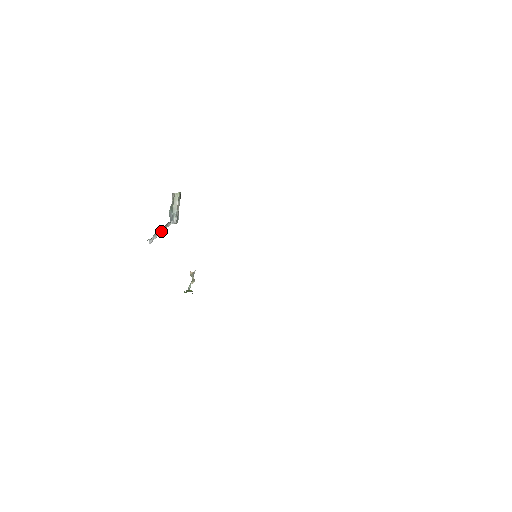
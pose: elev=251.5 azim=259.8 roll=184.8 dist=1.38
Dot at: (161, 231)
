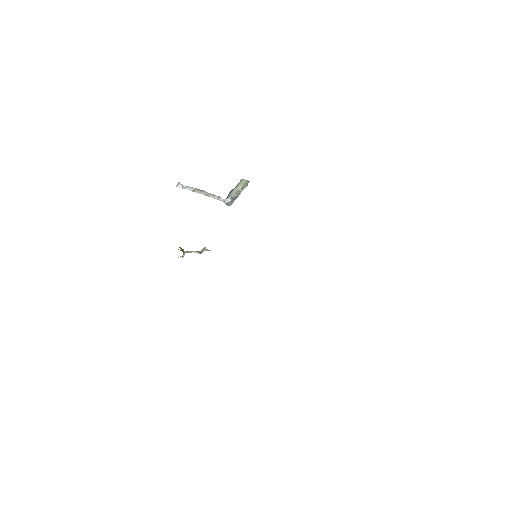
Dot at: (202, 192)
